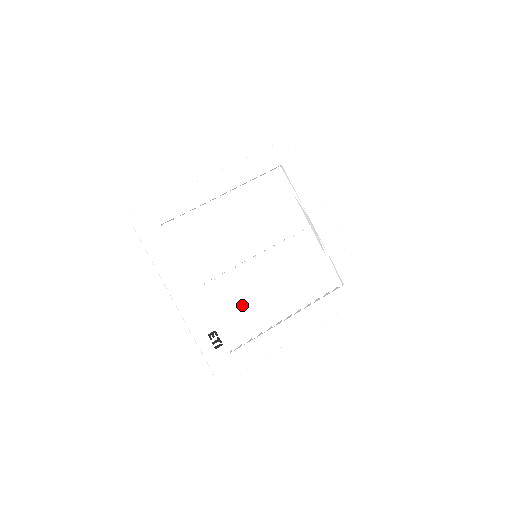
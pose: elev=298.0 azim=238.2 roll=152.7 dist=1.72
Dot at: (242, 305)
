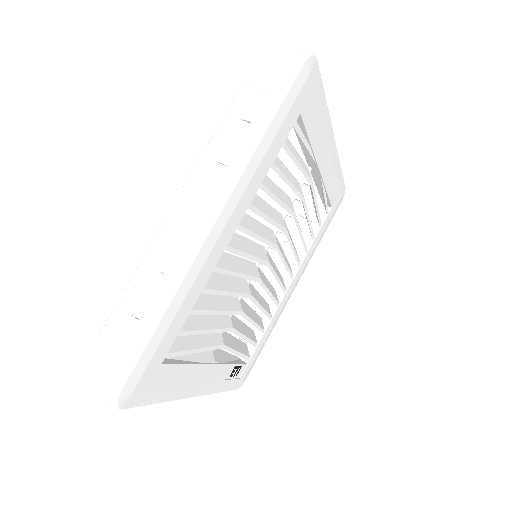
Dot at: (254, 321)
